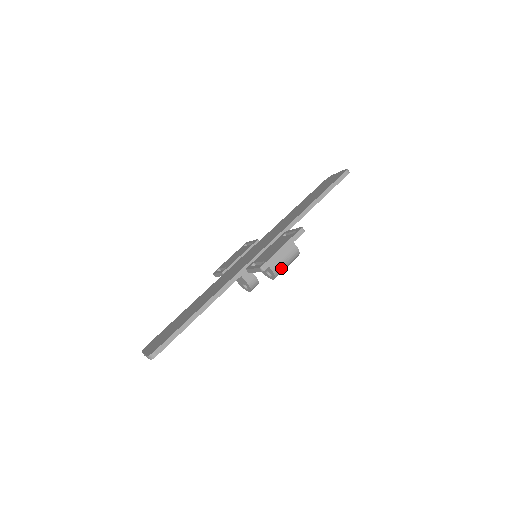
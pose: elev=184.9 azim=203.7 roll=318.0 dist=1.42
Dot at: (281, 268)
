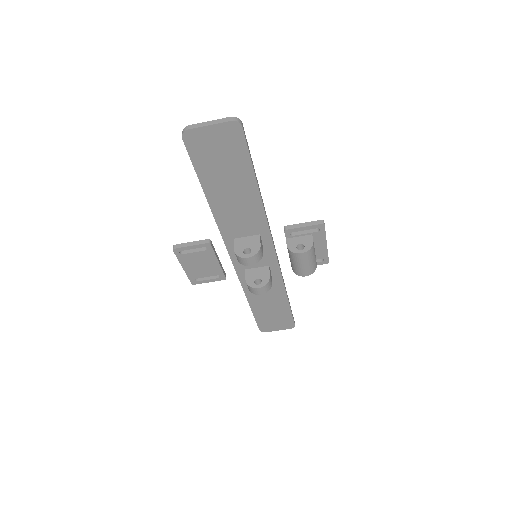
Dot at: (313, 253)
